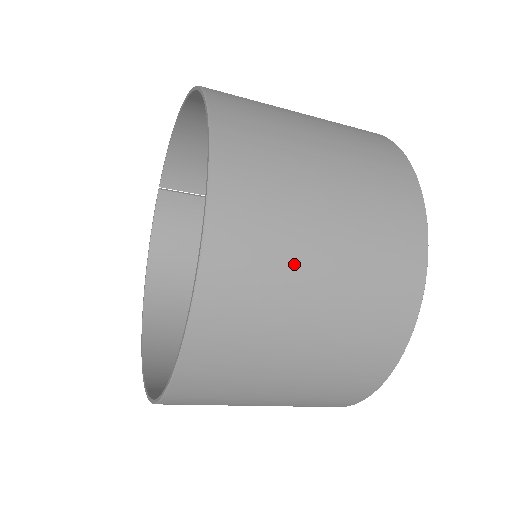
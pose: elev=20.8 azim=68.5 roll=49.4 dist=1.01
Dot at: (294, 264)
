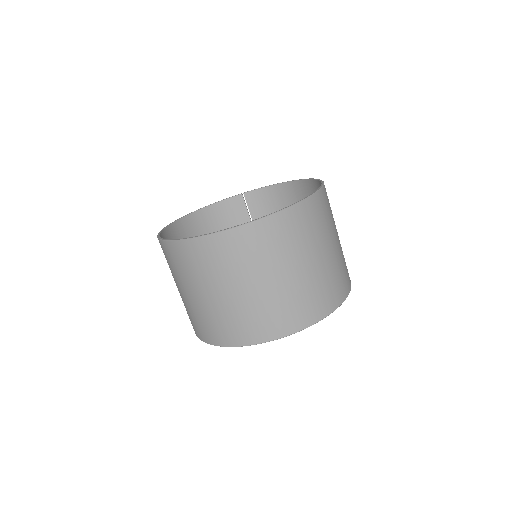
Dot at: (294, 254)
